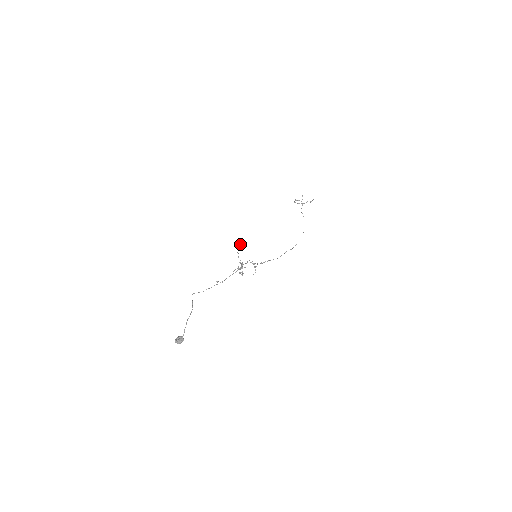
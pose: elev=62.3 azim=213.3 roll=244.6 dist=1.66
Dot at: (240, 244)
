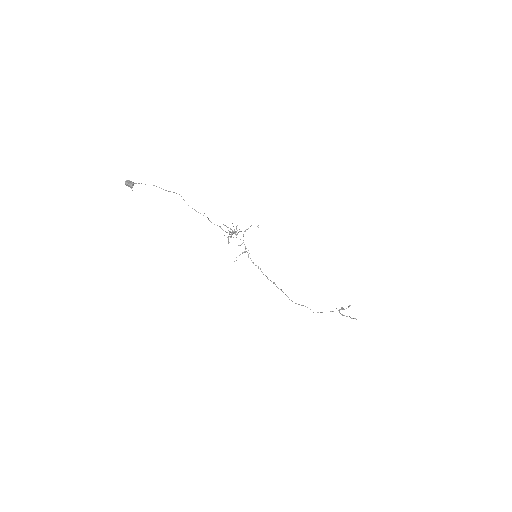
Dot at: occluded
